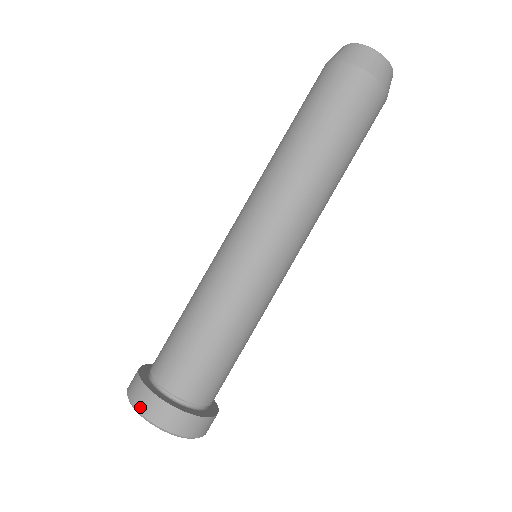
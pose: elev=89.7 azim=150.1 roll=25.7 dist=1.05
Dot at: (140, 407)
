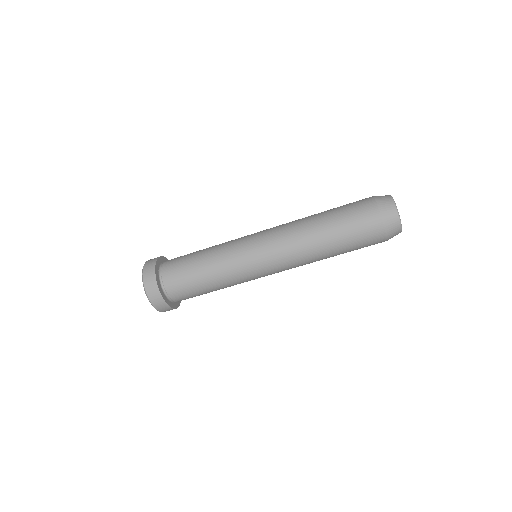
Dot at: (150, 295)
